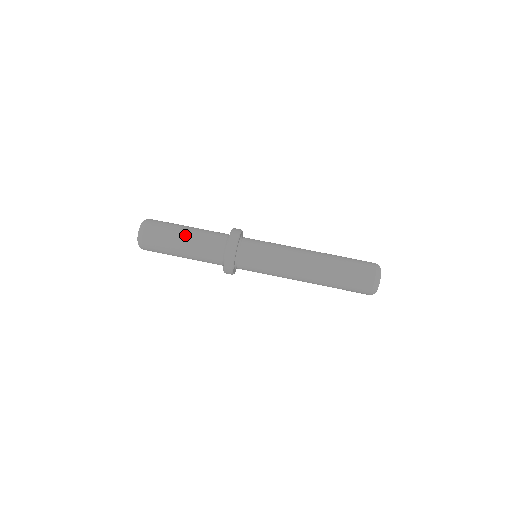
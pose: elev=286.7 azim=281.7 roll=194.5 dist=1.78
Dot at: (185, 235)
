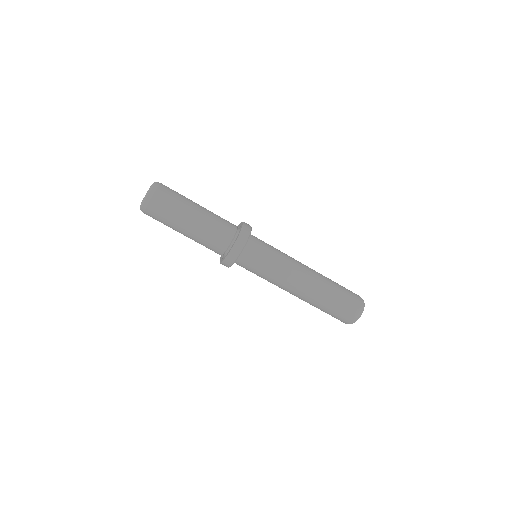
Dot at: (197, 211)
